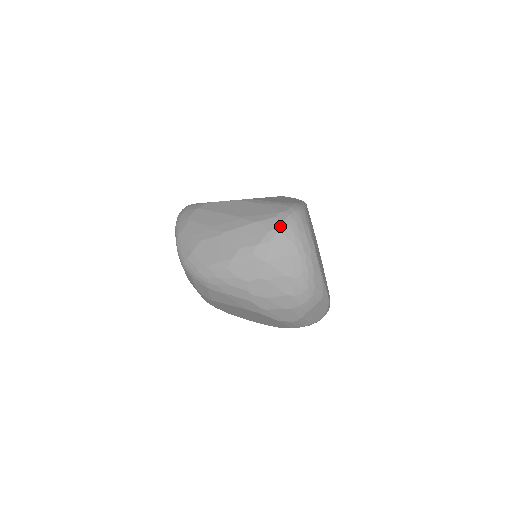
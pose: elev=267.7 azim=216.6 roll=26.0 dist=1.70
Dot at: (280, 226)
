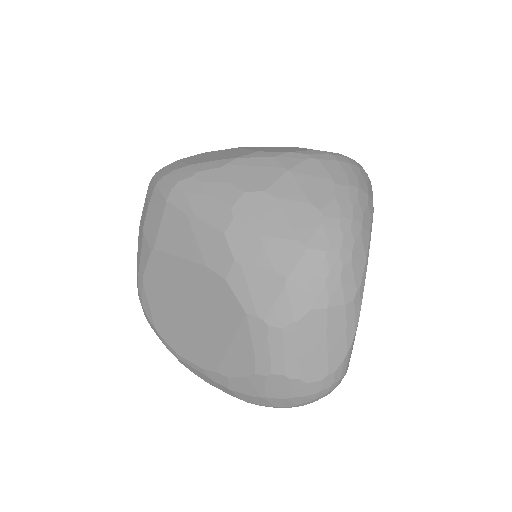
Dot at: (335, 153)
